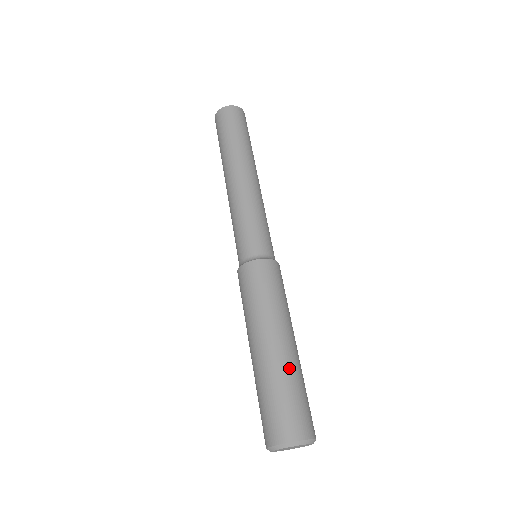
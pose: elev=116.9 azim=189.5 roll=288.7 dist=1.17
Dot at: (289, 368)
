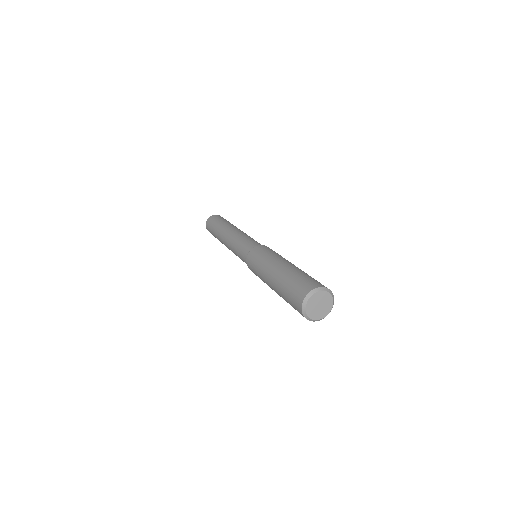
Dot at: (303, 271)
